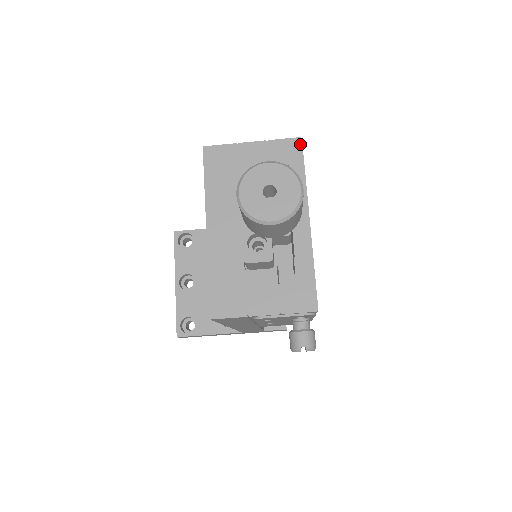
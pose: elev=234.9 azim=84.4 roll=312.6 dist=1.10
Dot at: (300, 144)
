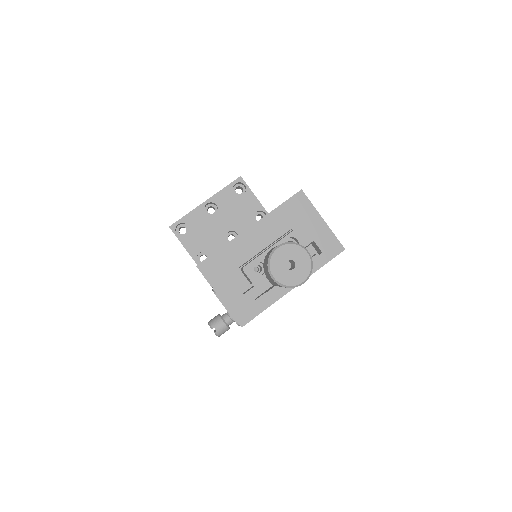
Dot at: (340, 251)
